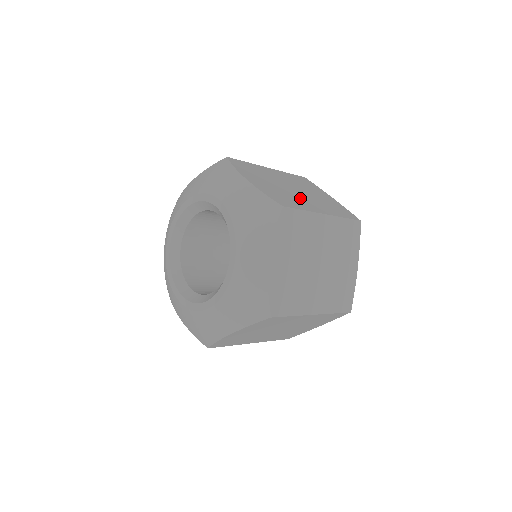
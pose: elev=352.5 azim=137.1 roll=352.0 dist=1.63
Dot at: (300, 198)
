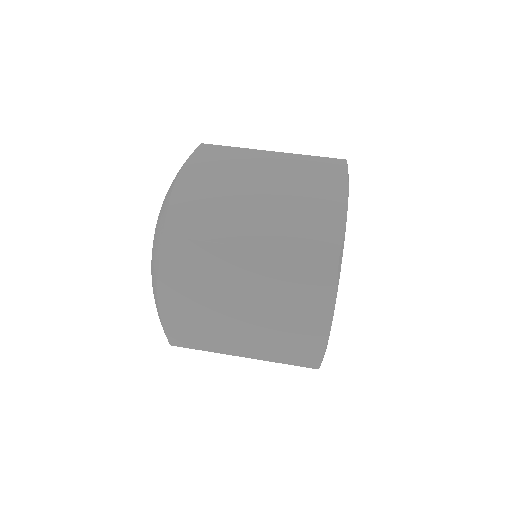
Dot at: (242, 215)
